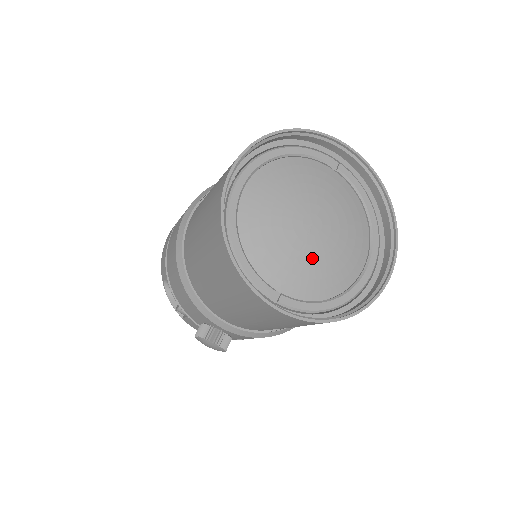
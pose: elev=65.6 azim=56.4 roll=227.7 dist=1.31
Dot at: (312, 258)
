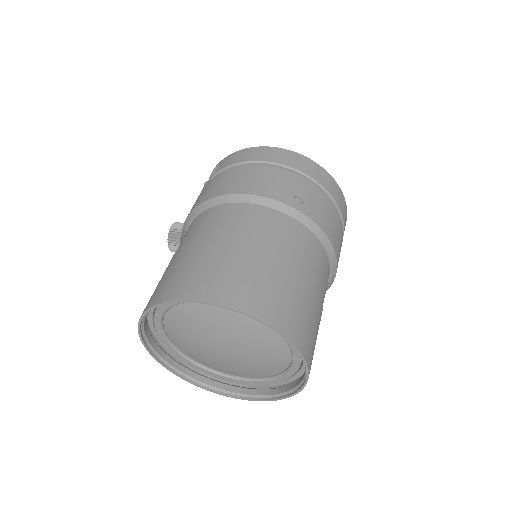
Dot at: (200, 351)
